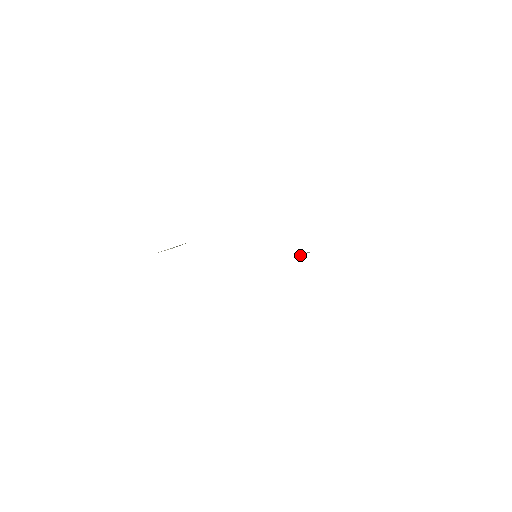
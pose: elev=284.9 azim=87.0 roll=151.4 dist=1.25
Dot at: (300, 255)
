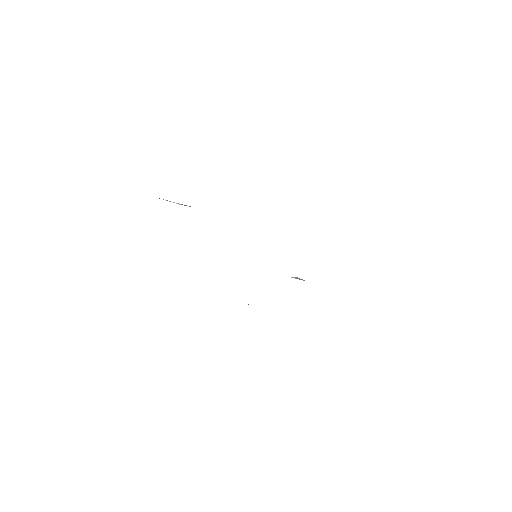
Dot at: (296, 278)
